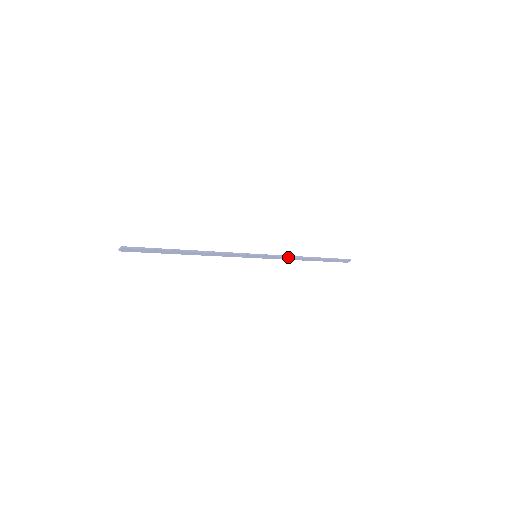
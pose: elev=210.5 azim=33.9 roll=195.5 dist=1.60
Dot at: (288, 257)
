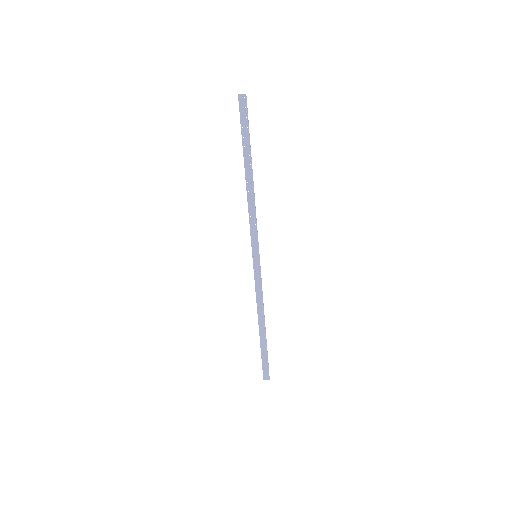
Dot at: (262, 295)
